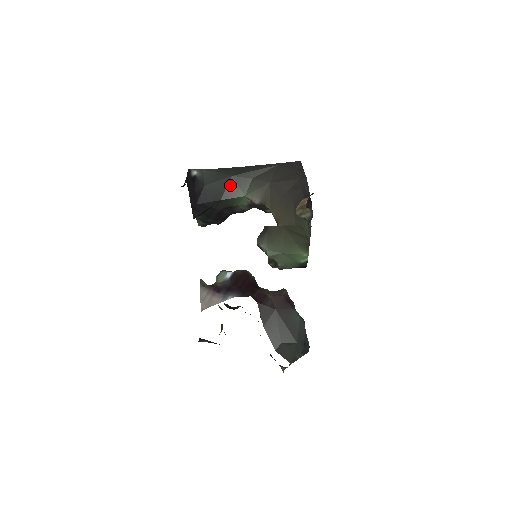
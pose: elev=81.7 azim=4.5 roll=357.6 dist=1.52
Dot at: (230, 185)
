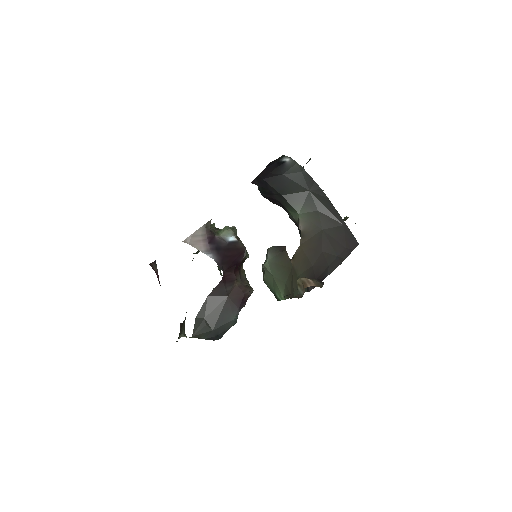
Dot at: (300, 194)
